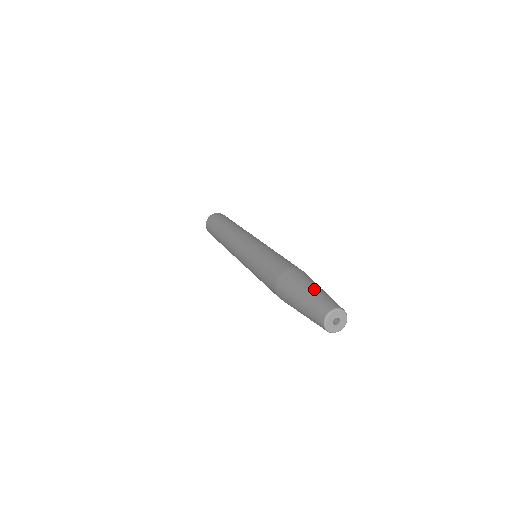
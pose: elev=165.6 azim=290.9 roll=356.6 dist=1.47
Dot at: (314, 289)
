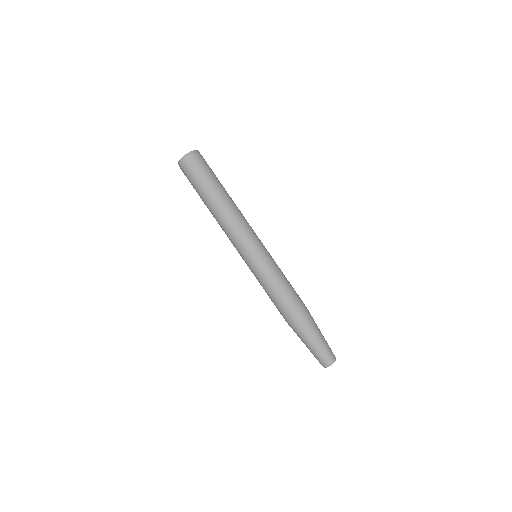
Dot at: (322, 339)
